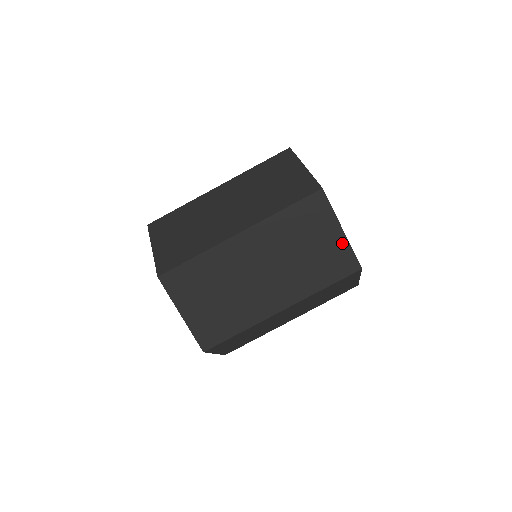
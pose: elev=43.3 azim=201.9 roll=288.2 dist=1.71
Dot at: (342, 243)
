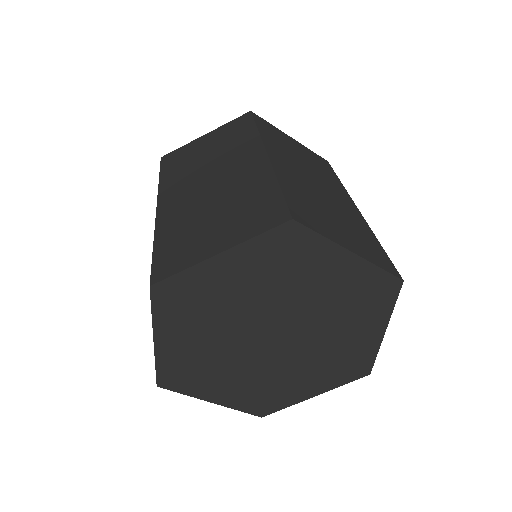
Dot at: occluded
